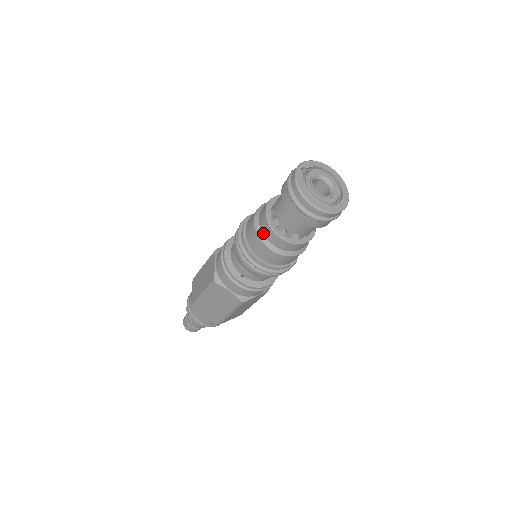
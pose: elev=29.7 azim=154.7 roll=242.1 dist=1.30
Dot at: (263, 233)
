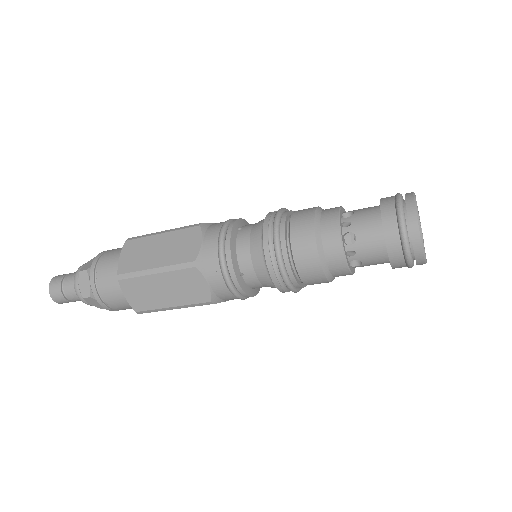
Dot at: (323, 242)
